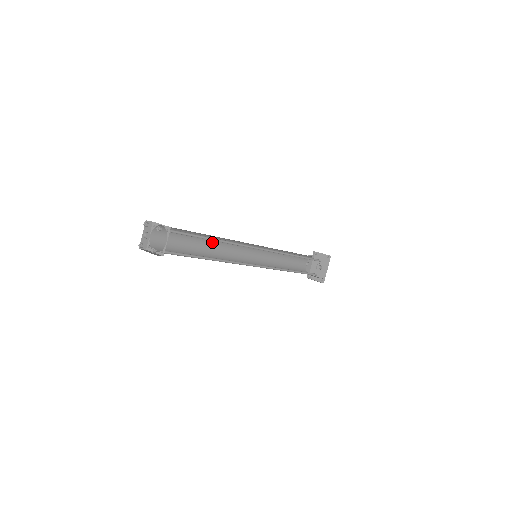
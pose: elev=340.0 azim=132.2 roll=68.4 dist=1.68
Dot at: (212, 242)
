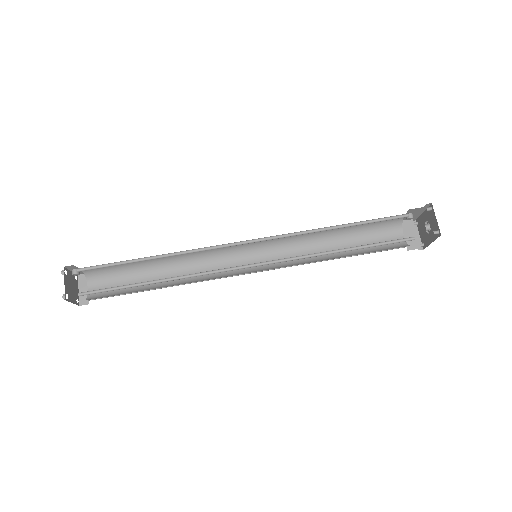
Dot at: (176, 253)
